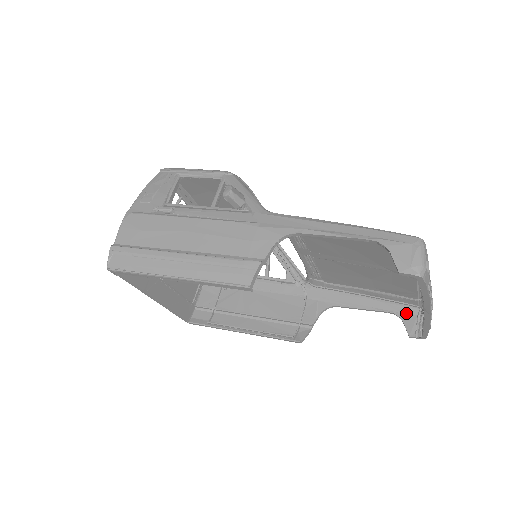
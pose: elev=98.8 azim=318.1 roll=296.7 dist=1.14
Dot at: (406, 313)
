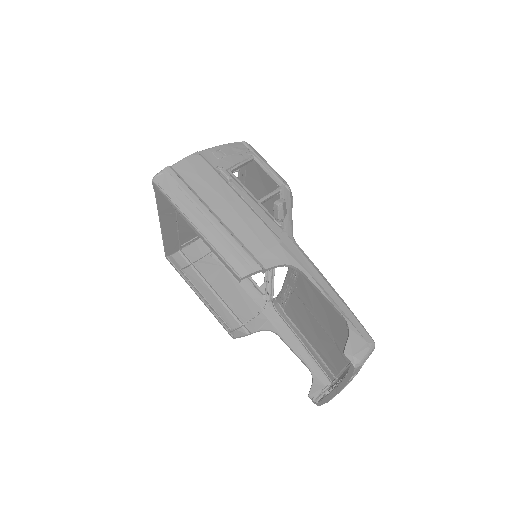
Dot at: (320, 379)
